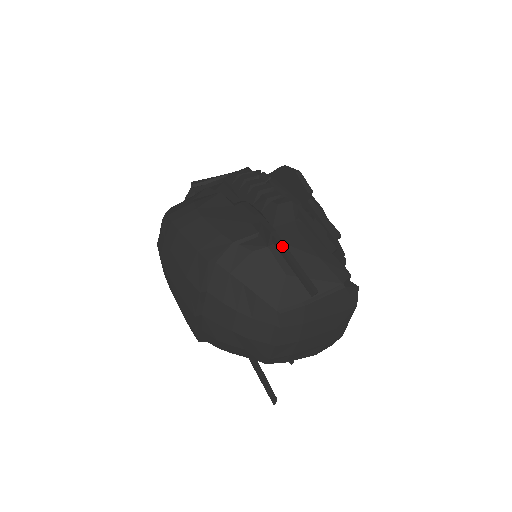
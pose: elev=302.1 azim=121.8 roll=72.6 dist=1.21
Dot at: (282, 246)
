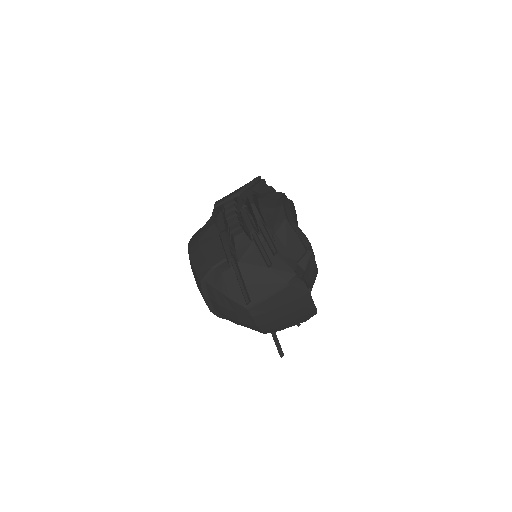
Dot at: (234, 269)
